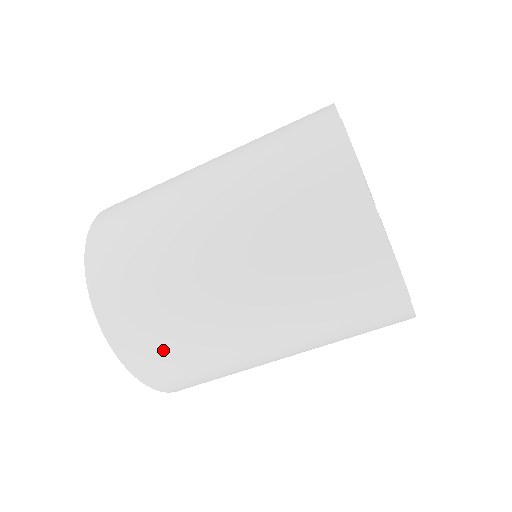
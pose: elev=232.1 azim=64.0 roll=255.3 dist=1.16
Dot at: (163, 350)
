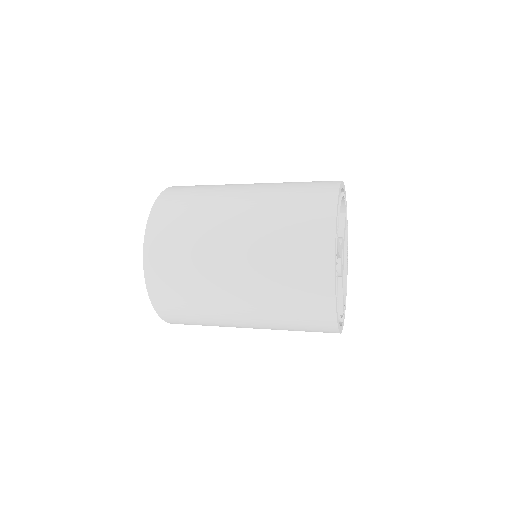
Dot at: occluded
